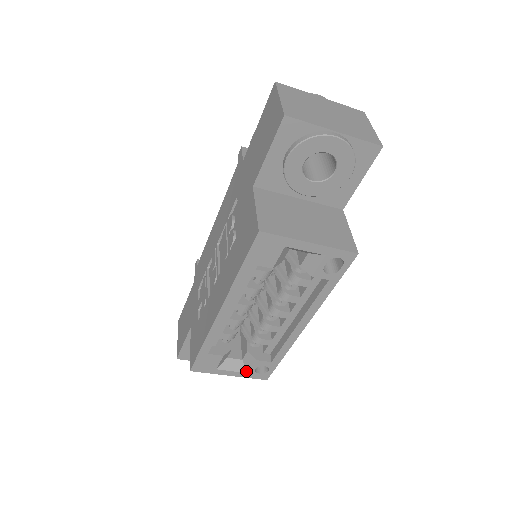
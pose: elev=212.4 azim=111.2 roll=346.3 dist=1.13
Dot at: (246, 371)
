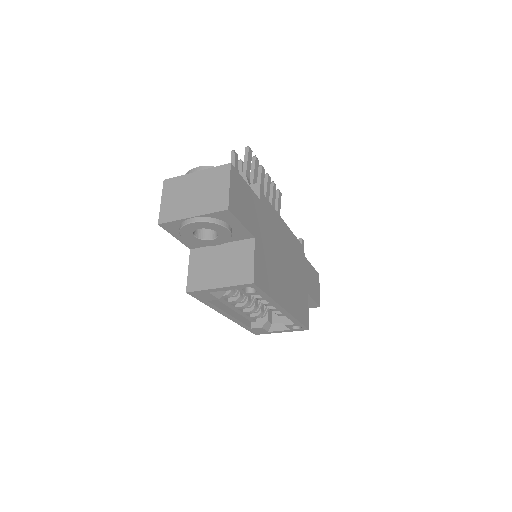
Dot at: (289, 329)
